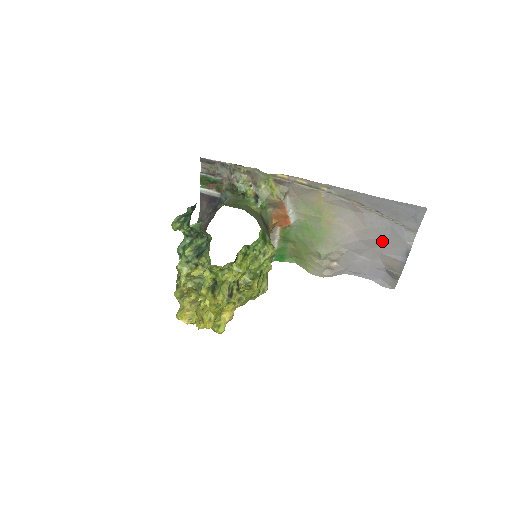
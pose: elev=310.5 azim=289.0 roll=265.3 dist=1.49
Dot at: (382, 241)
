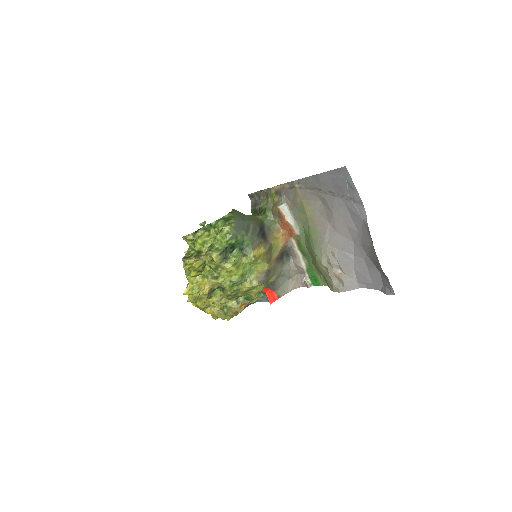
Dot at: (352, 227)
